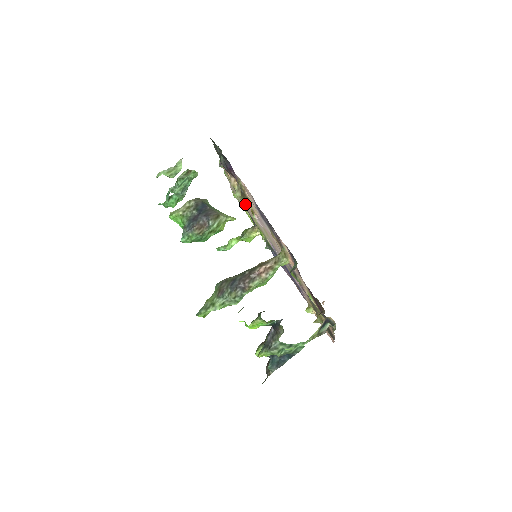
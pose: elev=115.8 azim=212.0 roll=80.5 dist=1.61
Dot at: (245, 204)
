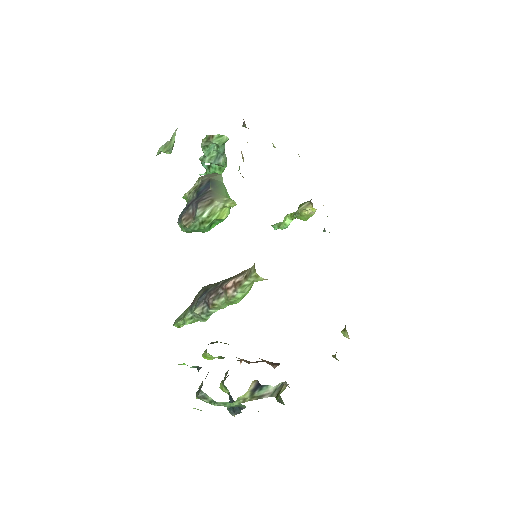
Dot at: occluded
